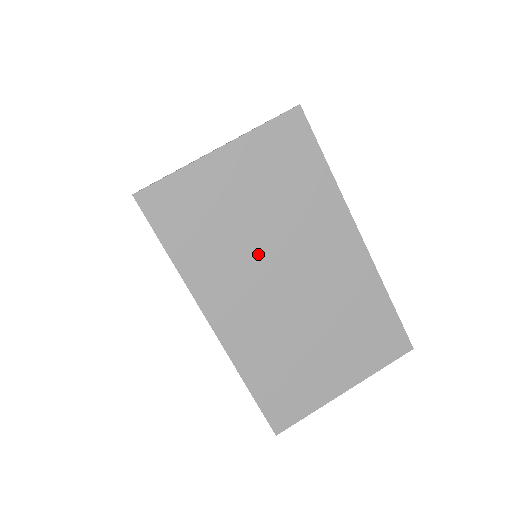
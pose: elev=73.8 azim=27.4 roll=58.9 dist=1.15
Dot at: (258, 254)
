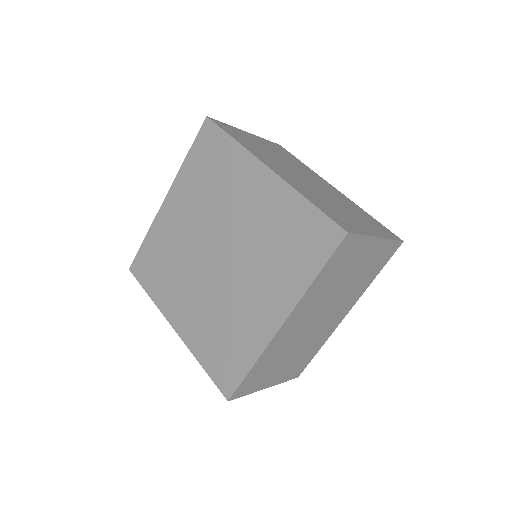
Dot at: (328, 299)
